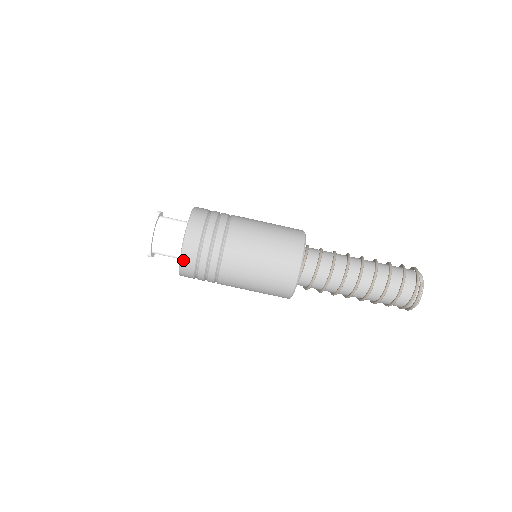
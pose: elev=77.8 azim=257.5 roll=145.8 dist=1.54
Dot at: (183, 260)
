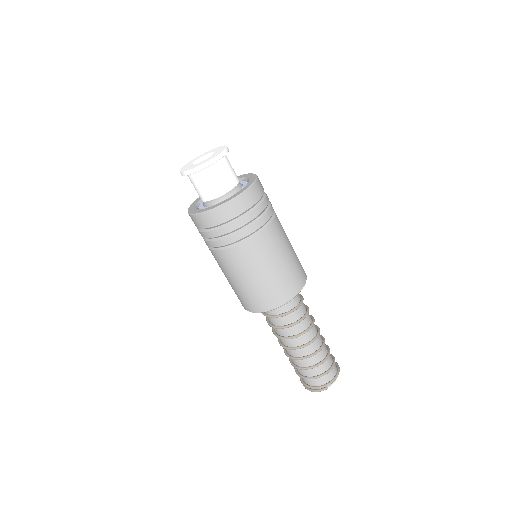
Dot at: (198, 217)
